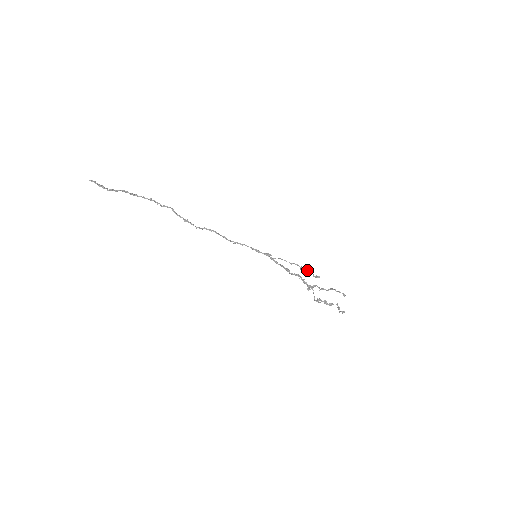
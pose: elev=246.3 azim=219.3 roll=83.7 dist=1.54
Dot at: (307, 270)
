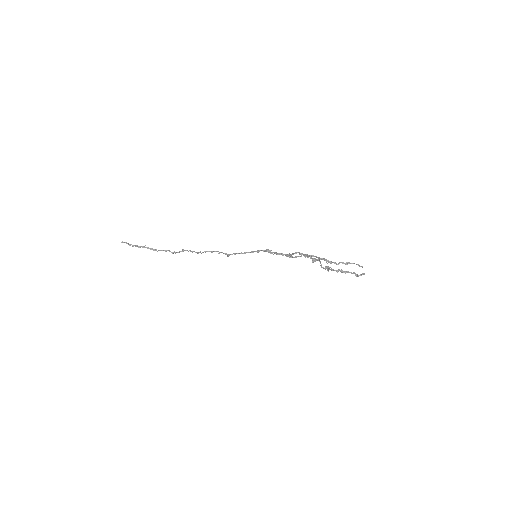
Dot at: (311, 256)
